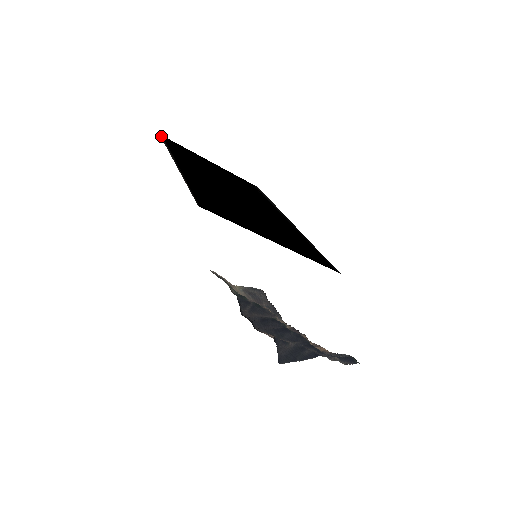
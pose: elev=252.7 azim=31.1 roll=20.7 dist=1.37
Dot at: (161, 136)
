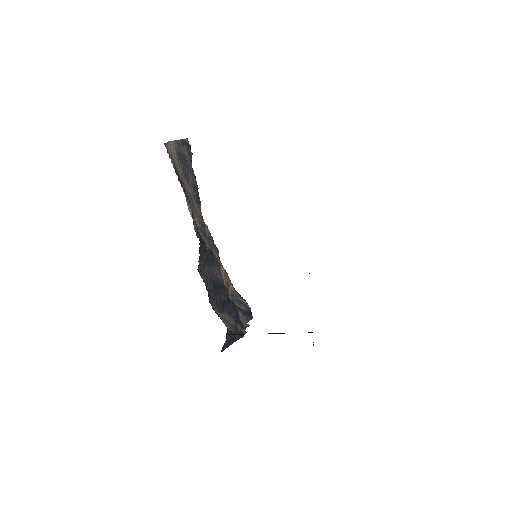
Dot at: occluded
